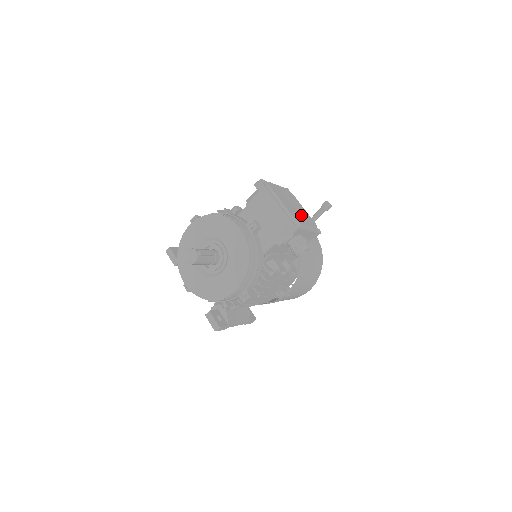
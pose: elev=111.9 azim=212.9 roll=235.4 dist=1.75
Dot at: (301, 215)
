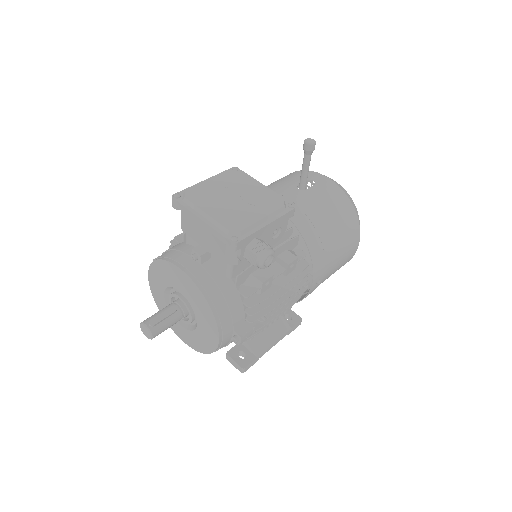
Dot at: (248, 207)
